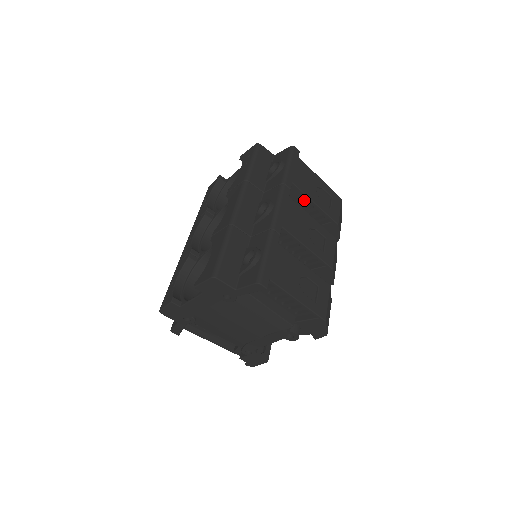
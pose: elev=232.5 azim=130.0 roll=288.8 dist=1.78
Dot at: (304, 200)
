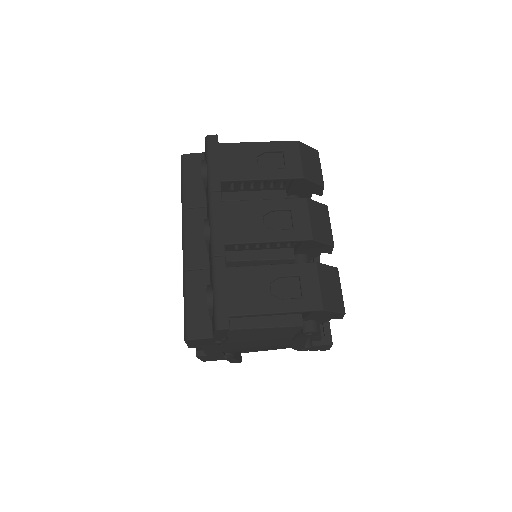
Dot at: occluded
